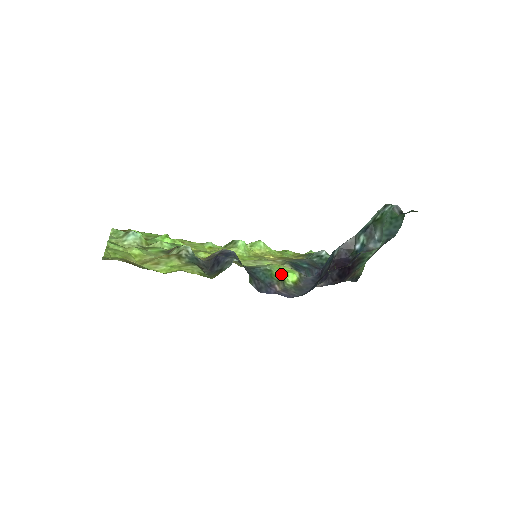
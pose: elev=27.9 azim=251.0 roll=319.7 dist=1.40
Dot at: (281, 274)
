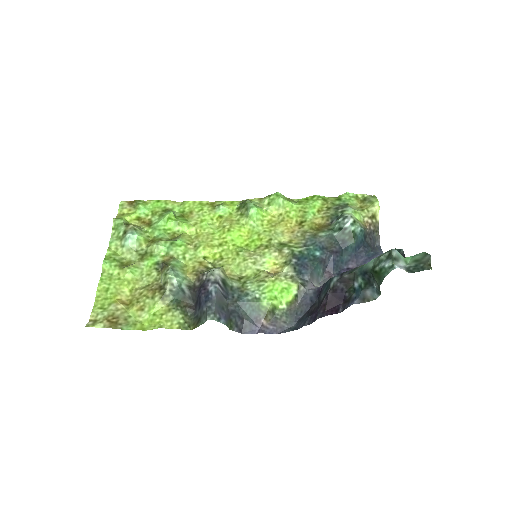
Dot at: (270, 304)
